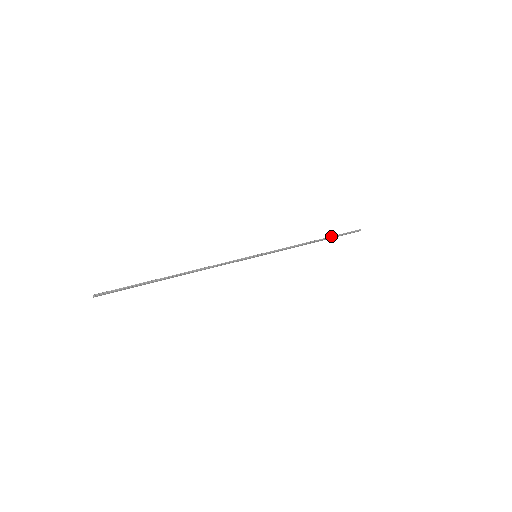
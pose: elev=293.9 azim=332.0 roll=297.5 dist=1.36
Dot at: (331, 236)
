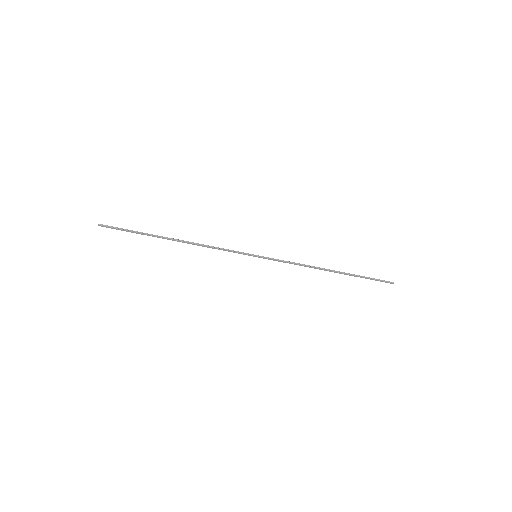
Dot at: occluded
